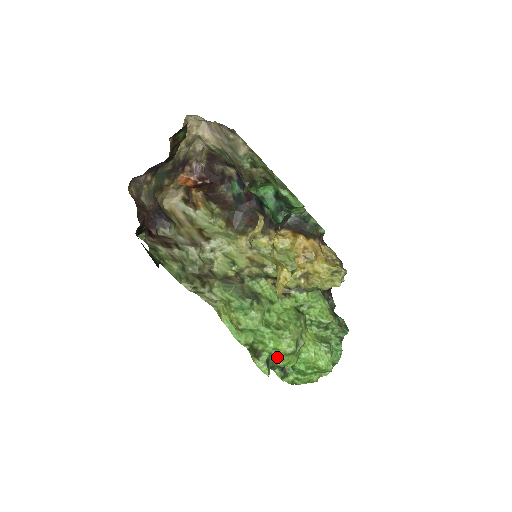
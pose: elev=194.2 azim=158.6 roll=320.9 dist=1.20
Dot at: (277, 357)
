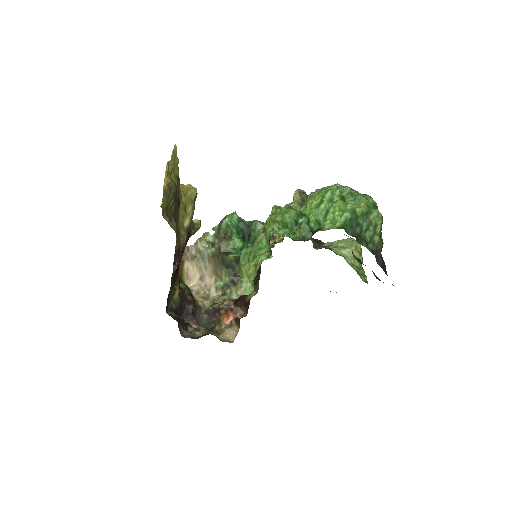
Dot at: (273, 222)
